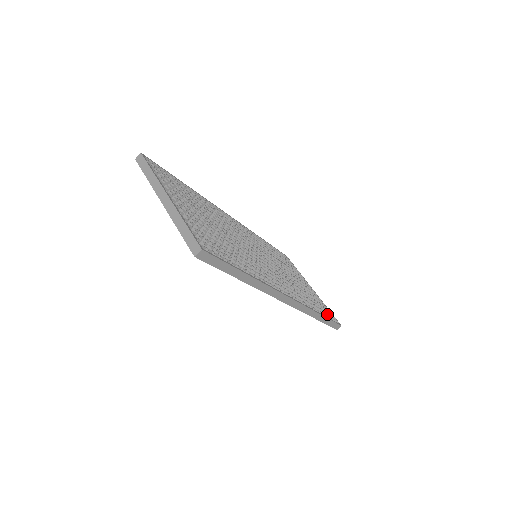
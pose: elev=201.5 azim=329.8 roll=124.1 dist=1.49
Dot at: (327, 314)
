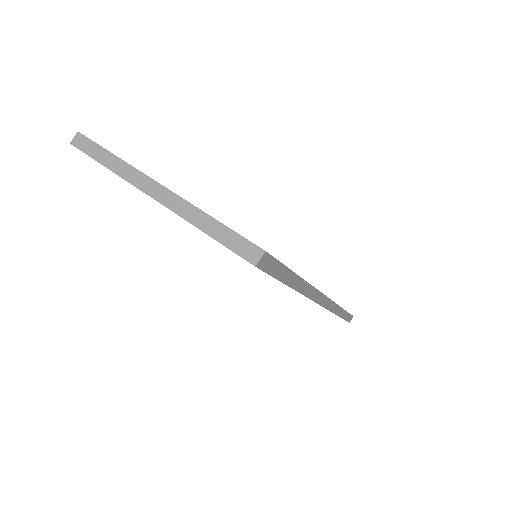
Dot at: occluded
